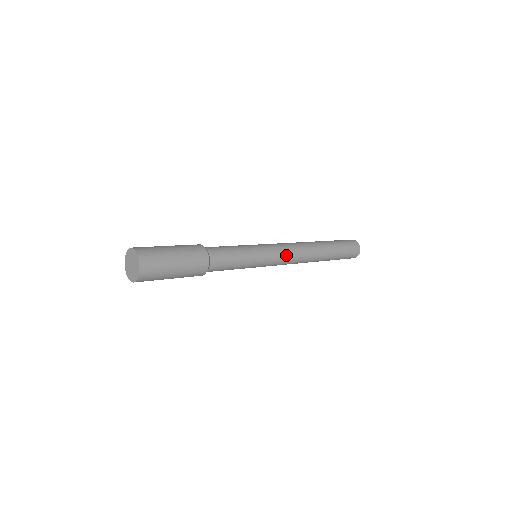
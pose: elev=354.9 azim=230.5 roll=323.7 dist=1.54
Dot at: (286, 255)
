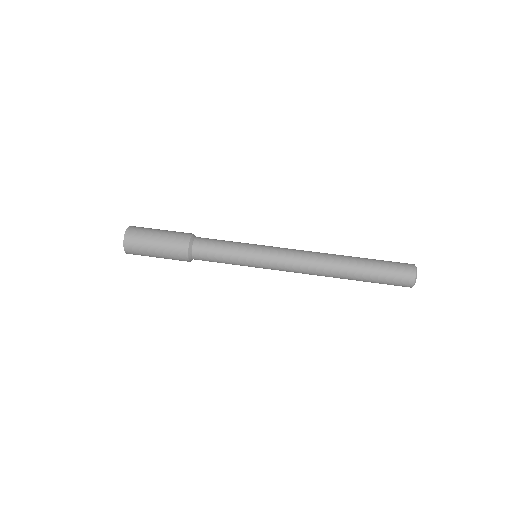
Dot at: (287, 260)
